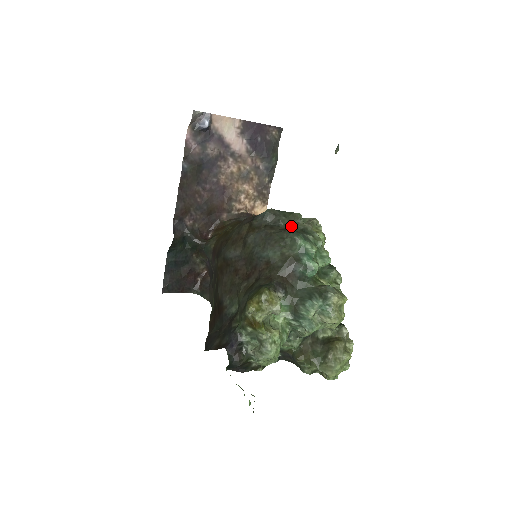
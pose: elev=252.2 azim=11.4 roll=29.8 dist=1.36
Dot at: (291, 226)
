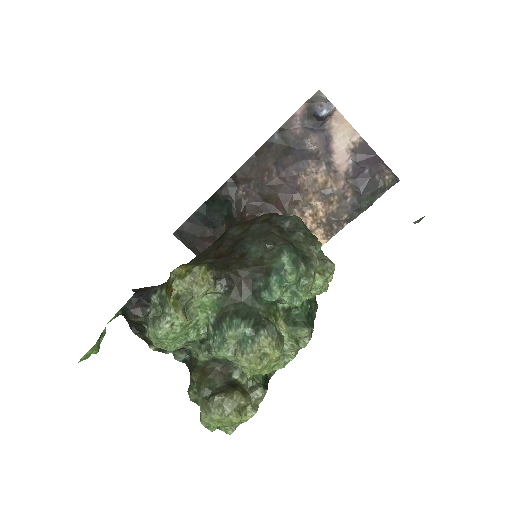
Dot at: (300, 246)
